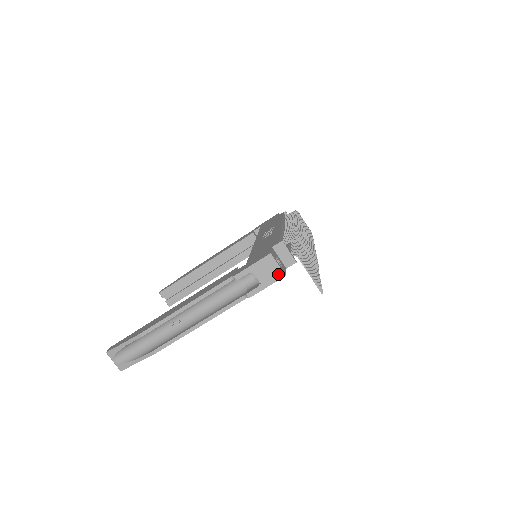
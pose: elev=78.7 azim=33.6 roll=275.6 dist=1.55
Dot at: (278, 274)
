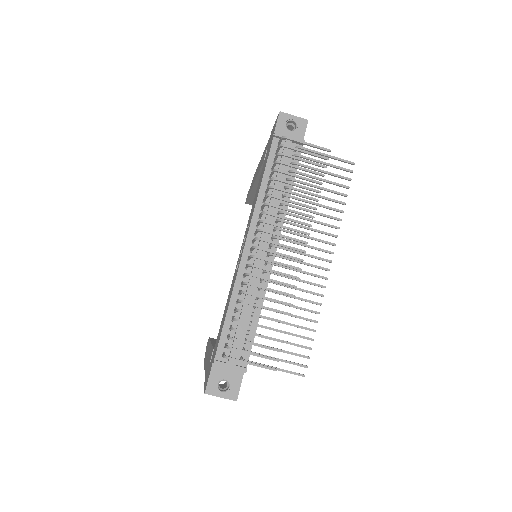
Dot at: (230, 398)
